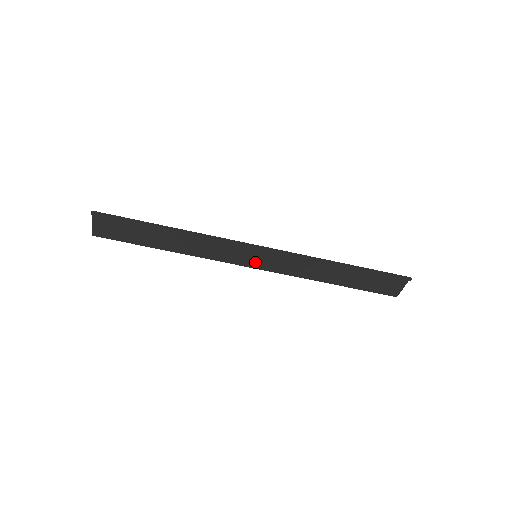
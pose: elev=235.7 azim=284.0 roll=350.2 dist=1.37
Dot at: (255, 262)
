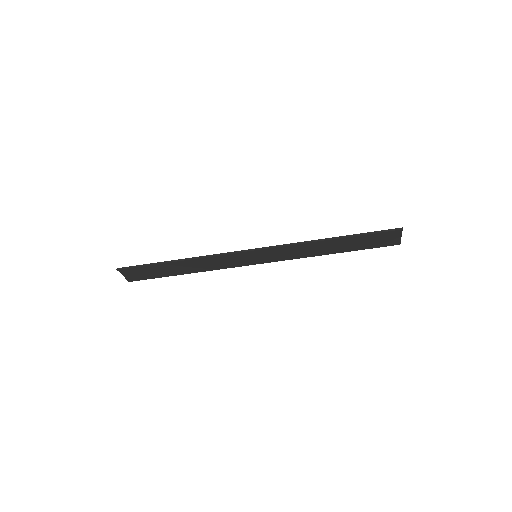
Dot at: (258, 260)
